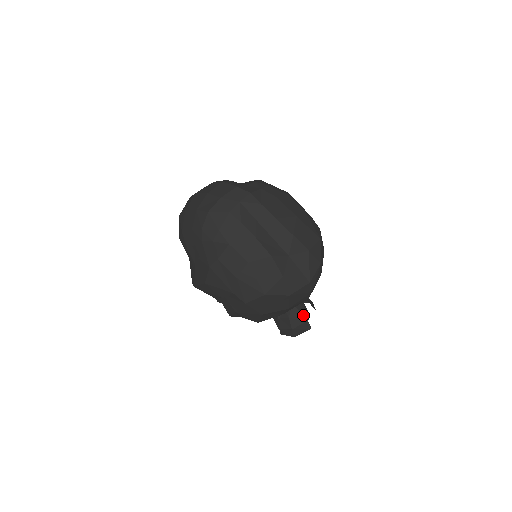
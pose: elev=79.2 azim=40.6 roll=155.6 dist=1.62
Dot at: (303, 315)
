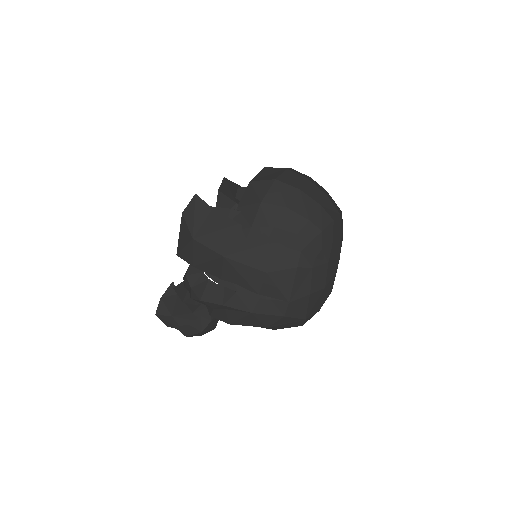
Dot at: occluded
